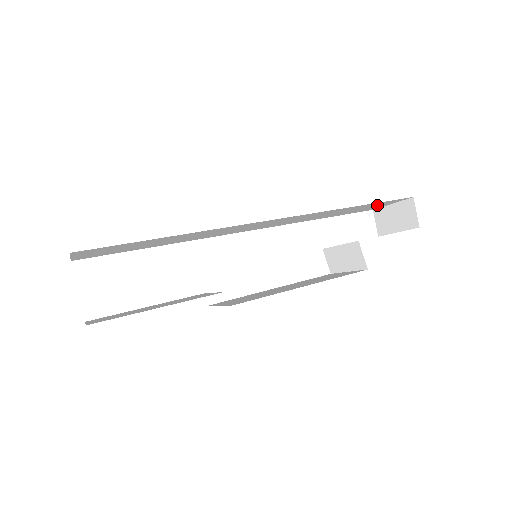
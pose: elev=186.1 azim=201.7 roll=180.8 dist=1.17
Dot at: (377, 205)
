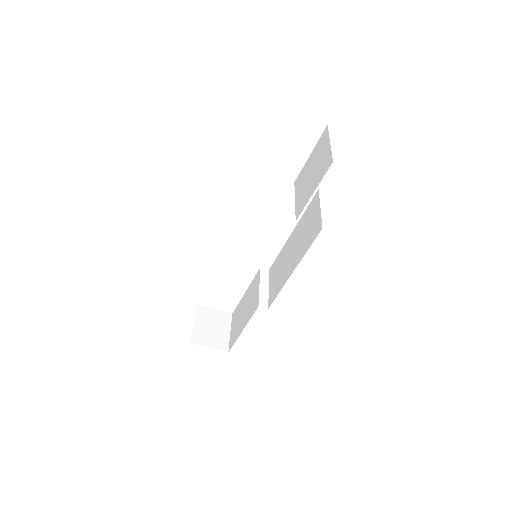
Dot at: occluded
